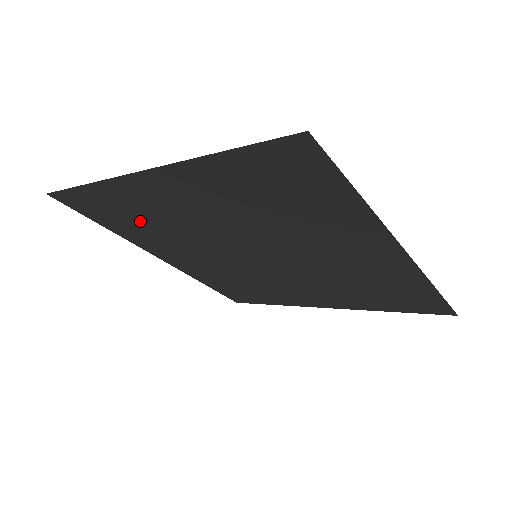
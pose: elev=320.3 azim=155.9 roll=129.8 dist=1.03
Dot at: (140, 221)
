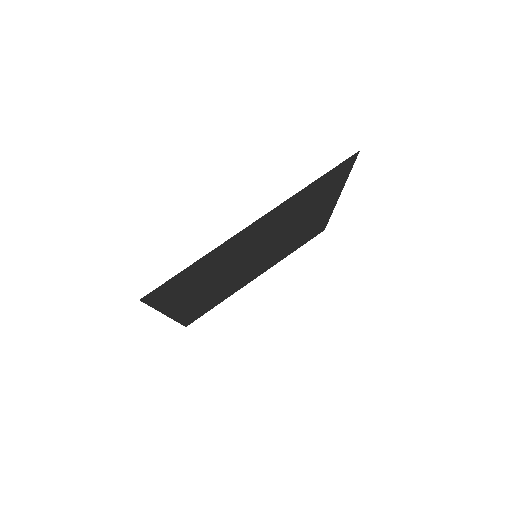
Dot at: (200, 277)
